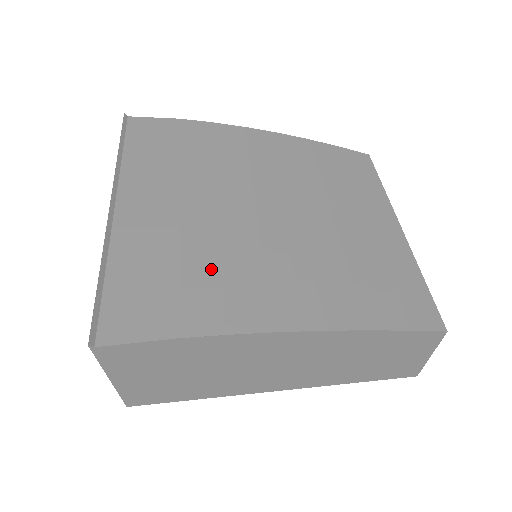
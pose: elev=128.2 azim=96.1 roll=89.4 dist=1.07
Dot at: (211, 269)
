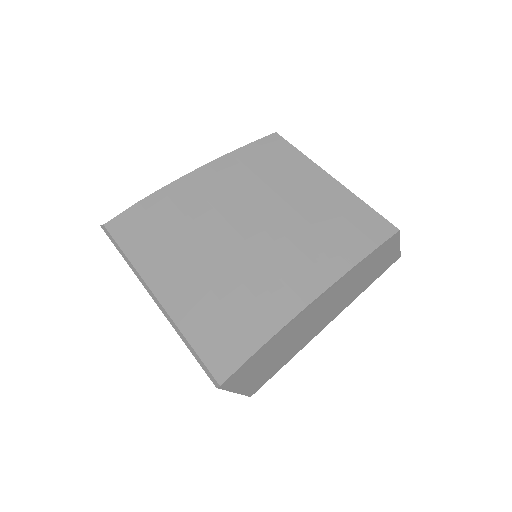
Dot at: (244, 295)
